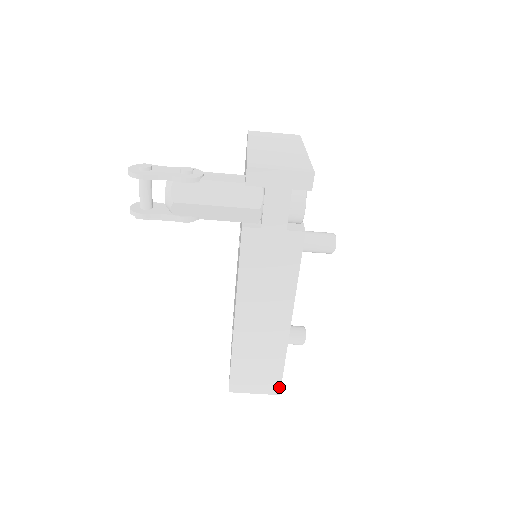
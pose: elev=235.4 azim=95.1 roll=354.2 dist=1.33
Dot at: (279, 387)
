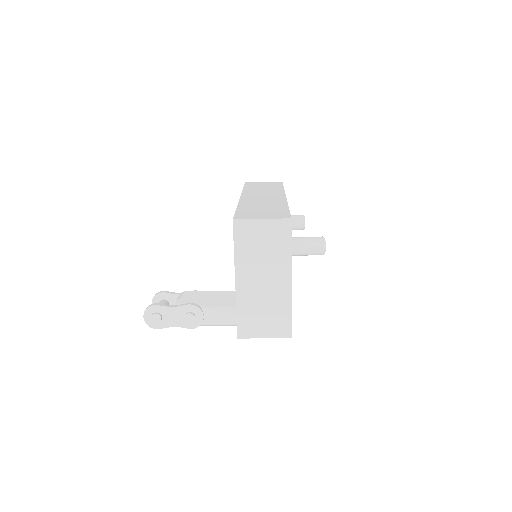
Dot at: occluded
